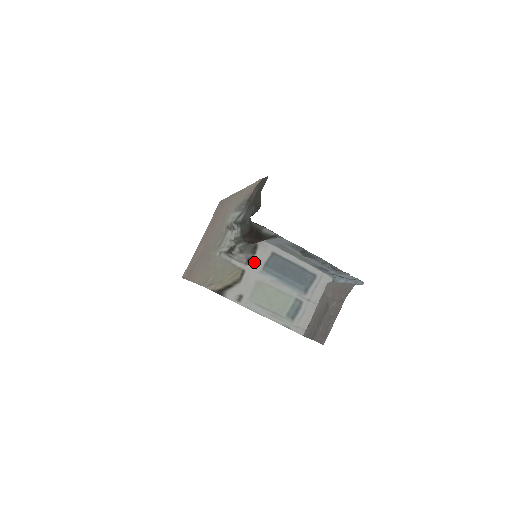
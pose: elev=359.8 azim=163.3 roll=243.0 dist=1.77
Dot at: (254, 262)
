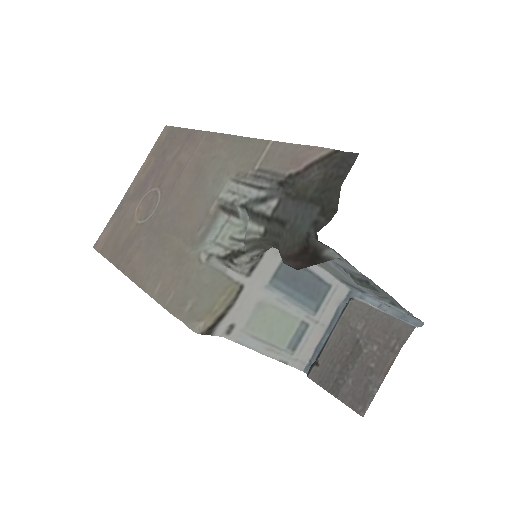
Dot at: (259, 271)
